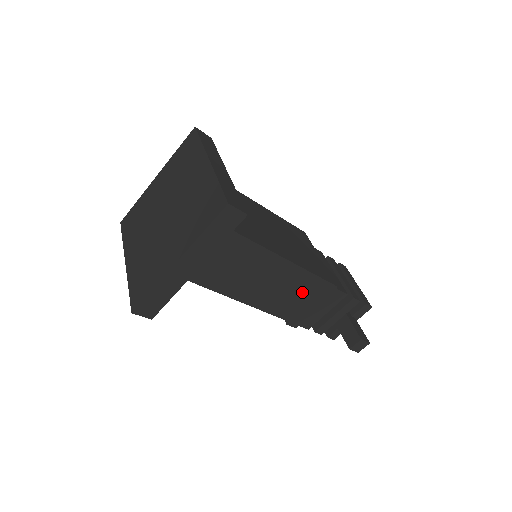
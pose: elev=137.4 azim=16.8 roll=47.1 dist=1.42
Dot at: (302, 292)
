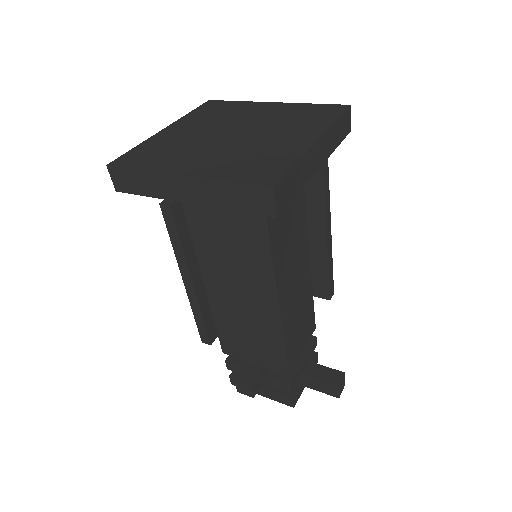
Dot at: (302, 303)
